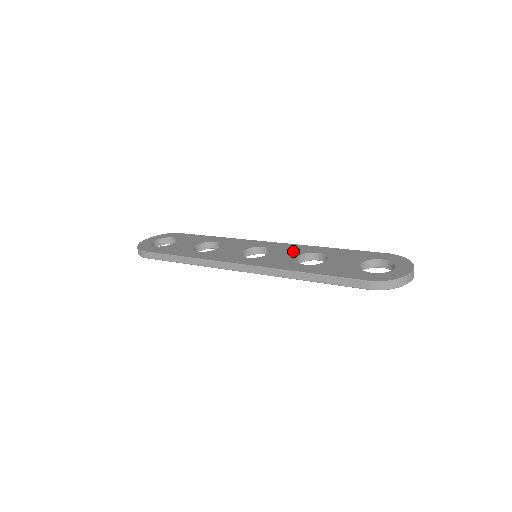
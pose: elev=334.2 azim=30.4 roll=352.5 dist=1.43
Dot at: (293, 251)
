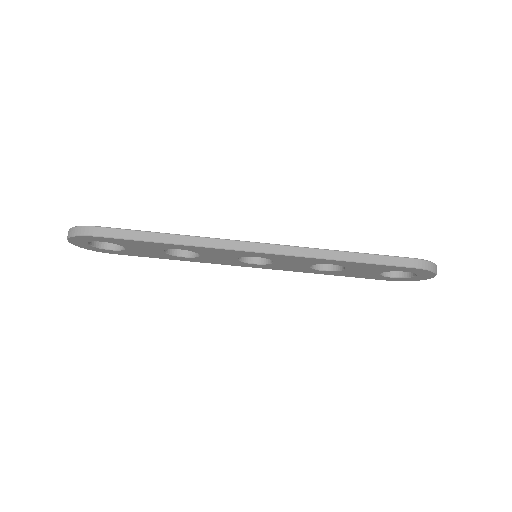
Dot at: occluded
